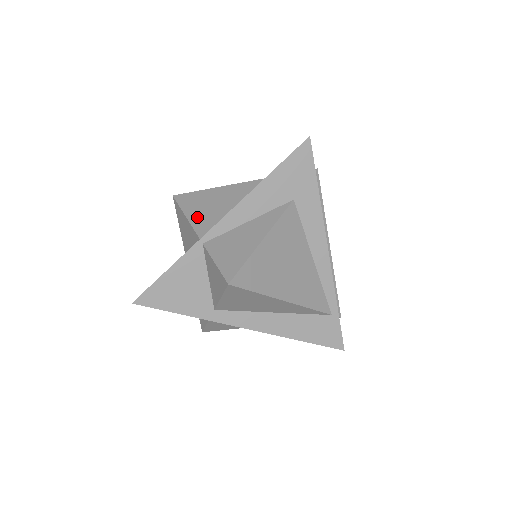
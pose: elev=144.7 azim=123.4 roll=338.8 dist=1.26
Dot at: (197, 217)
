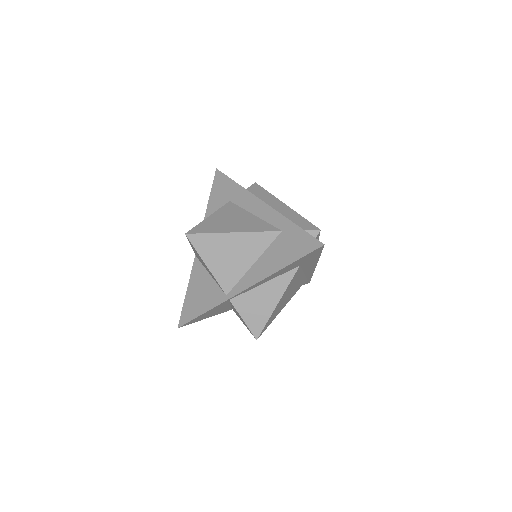
Dot at: (217, 269)
